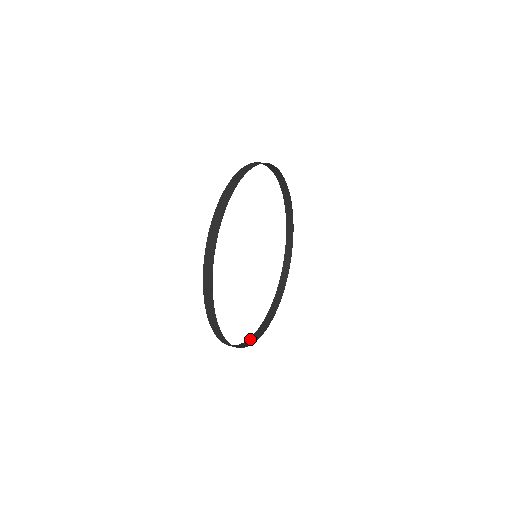
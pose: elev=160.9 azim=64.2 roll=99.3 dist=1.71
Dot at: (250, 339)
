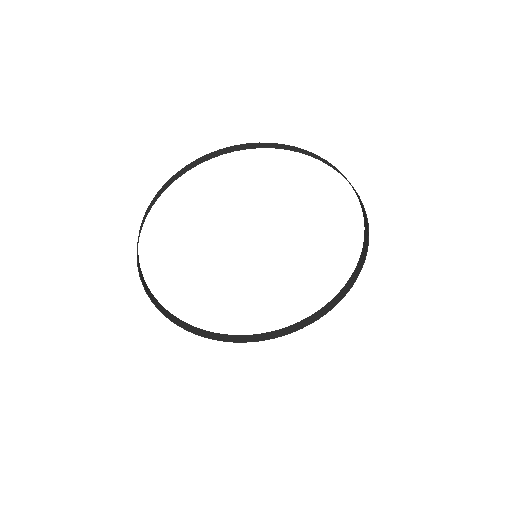
Dot at: (326, 306)
